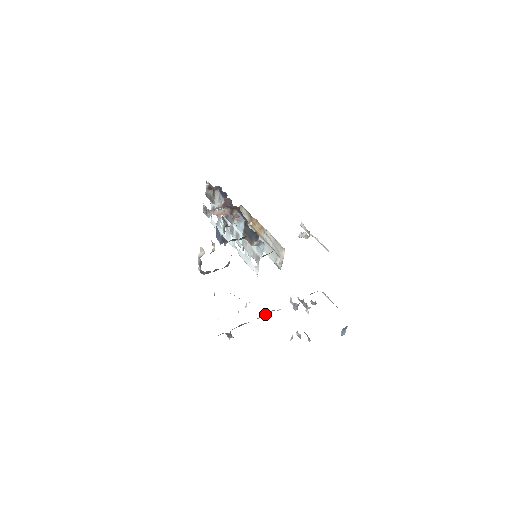
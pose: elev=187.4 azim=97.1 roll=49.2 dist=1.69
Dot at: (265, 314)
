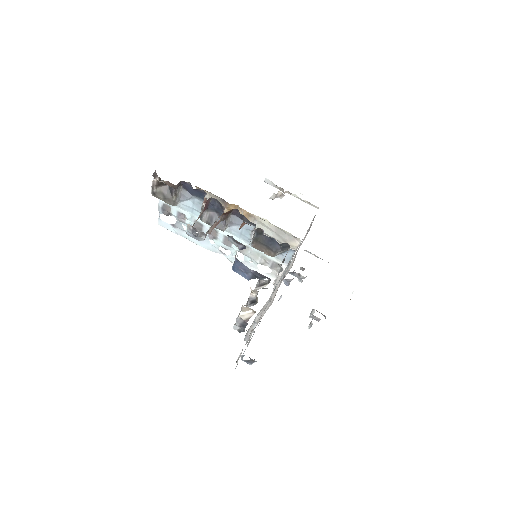
Dot at: occluded
